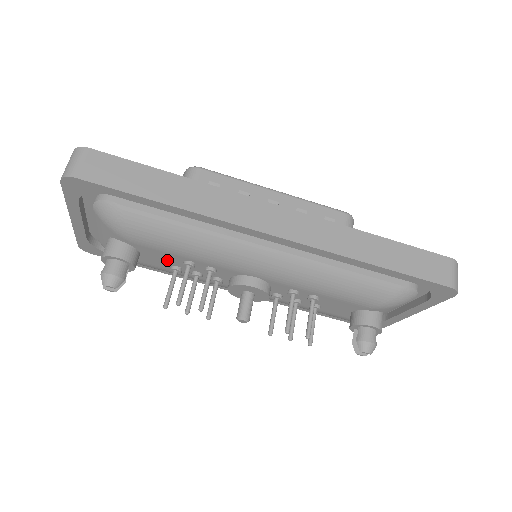
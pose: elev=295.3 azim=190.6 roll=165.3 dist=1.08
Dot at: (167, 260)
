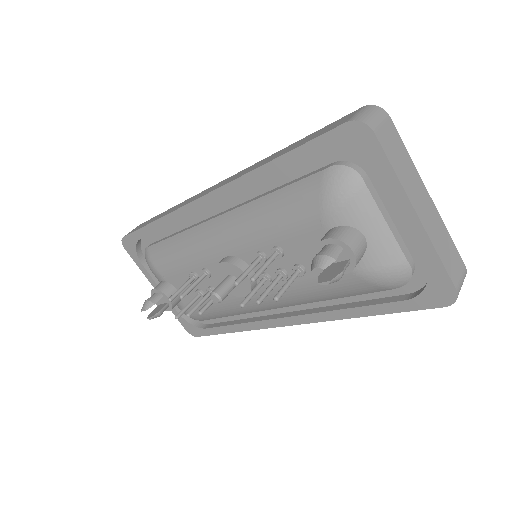
Dot at: (189, 285)
